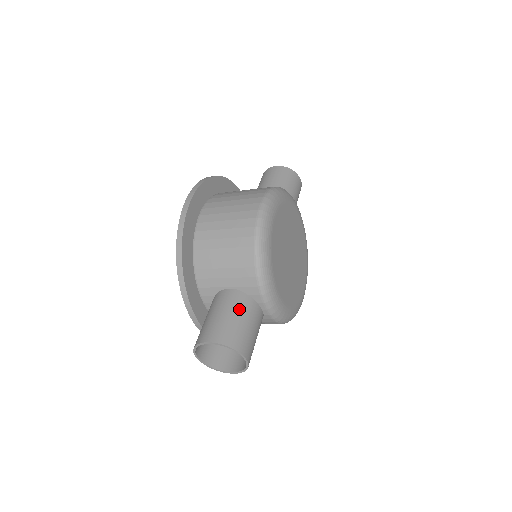
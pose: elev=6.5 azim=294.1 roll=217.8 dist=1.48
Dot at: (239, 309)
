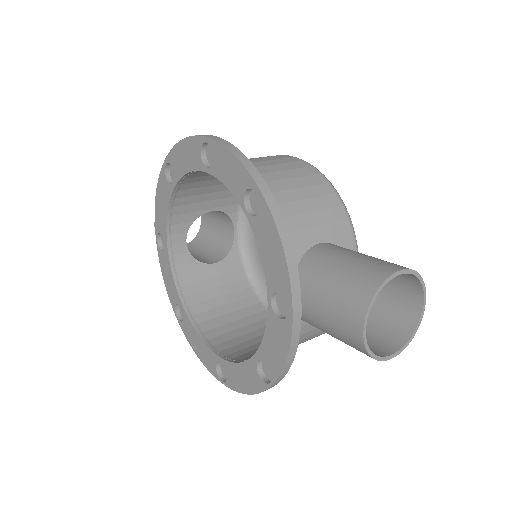
Dot at: occluded
